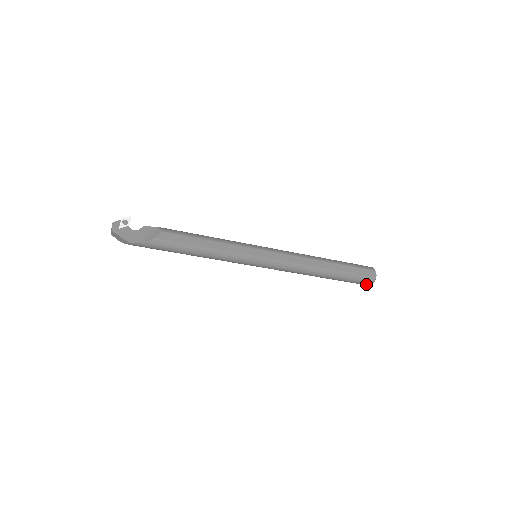
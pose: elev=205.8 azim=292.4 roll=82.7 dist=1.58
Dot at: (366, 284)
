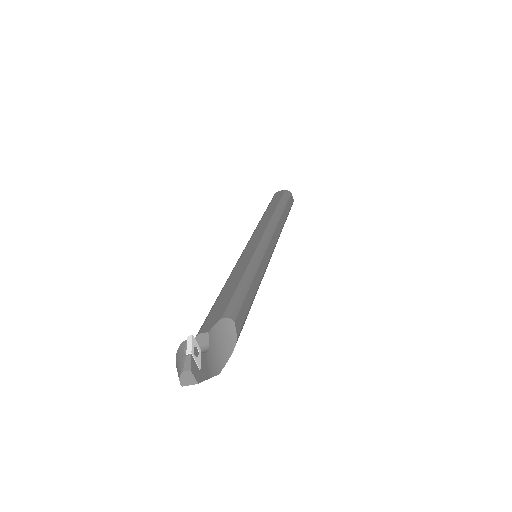
Dot at: occluded
